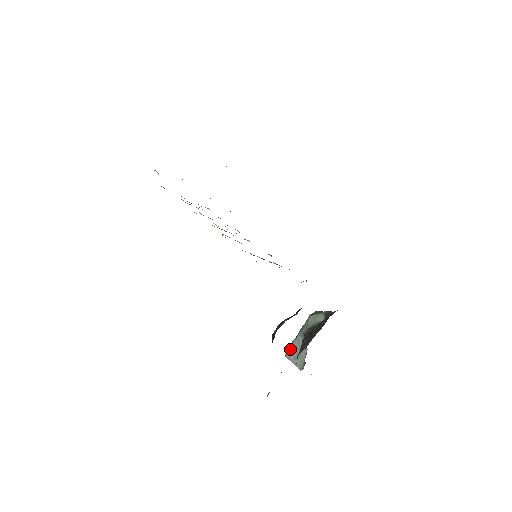
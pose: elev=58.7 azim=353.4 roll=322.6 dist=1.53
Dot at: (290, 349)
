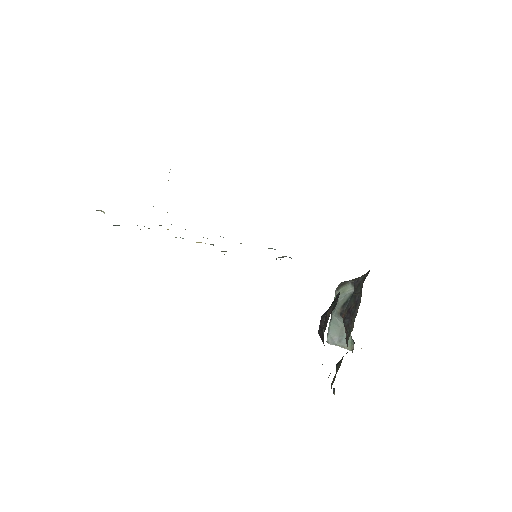
Dot at: (330, 334)
